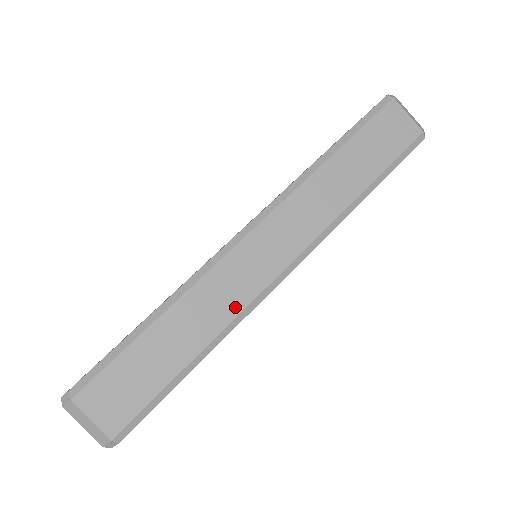
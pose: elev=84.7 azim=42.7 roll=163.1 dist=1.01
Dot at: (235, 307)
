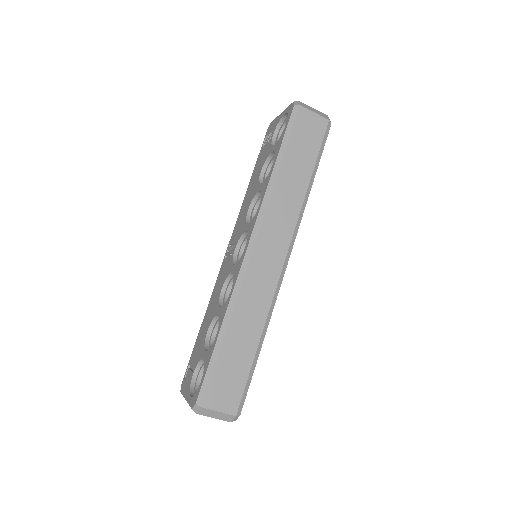
Dot at: (267, 301)
